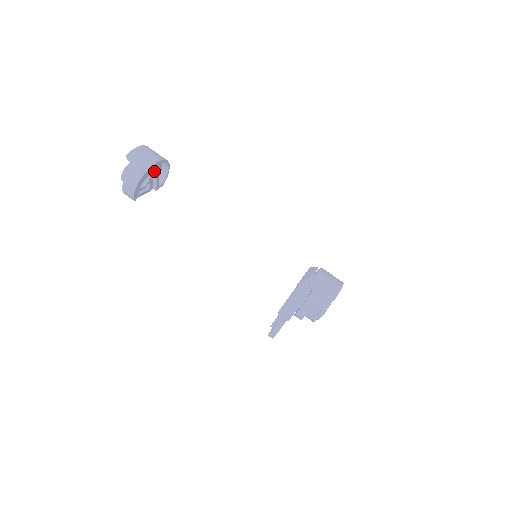
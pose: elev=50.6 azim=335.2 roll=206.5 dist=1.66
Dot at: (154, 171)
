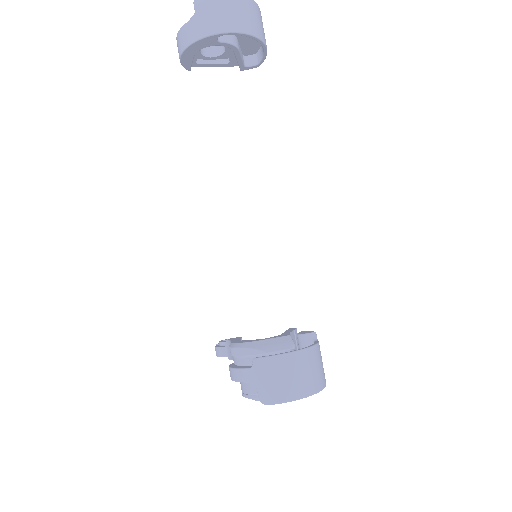
Dot at: (224, 43)
